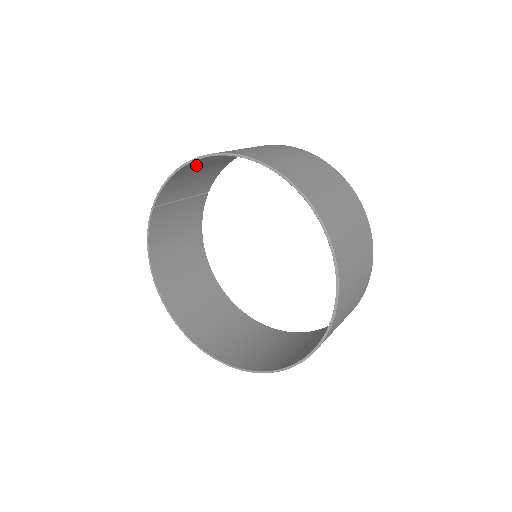
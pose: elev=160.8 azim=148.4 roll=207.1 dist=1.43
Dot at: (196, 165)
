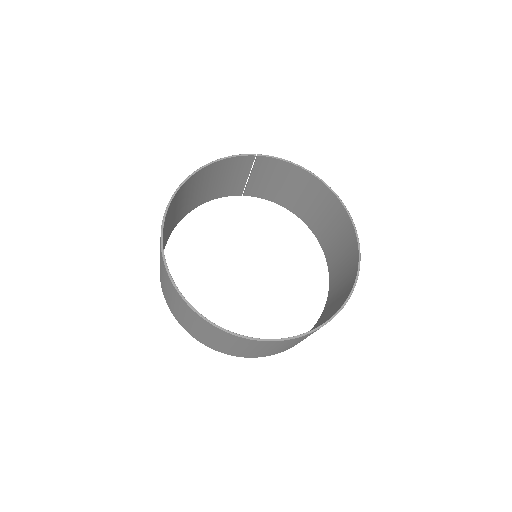
Dot at: (299, 179)
